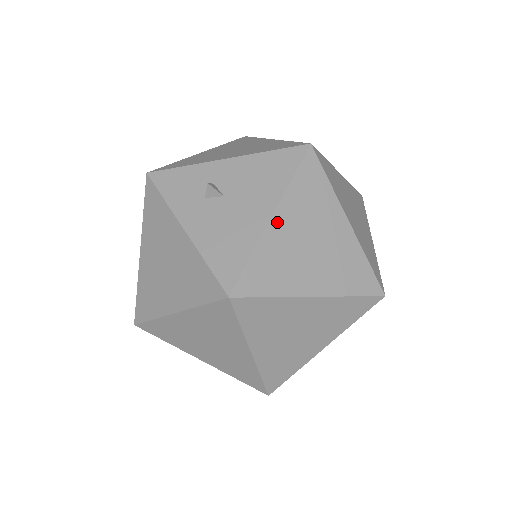
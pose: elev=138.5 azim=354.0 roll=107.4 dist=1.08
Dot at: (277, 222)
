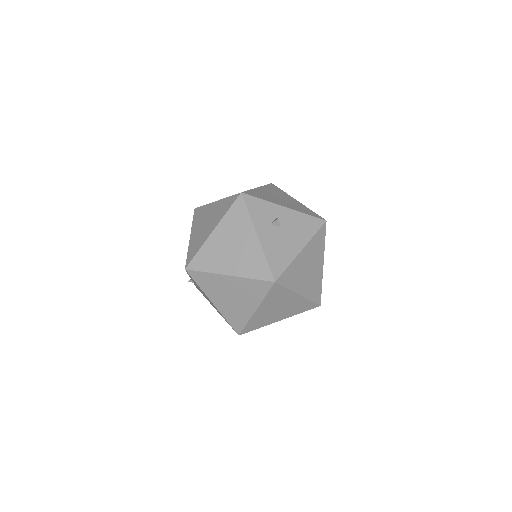
Dot at: (302, 253)
